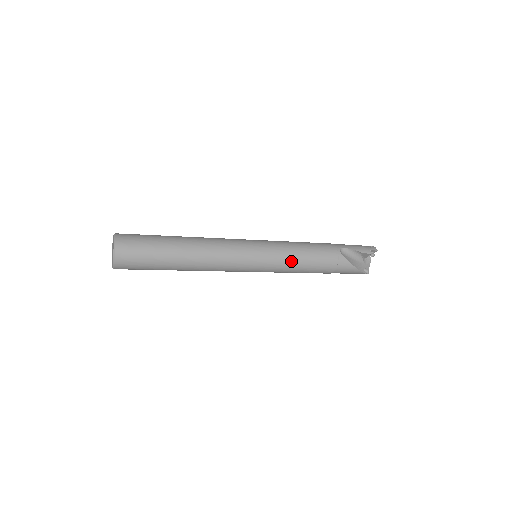
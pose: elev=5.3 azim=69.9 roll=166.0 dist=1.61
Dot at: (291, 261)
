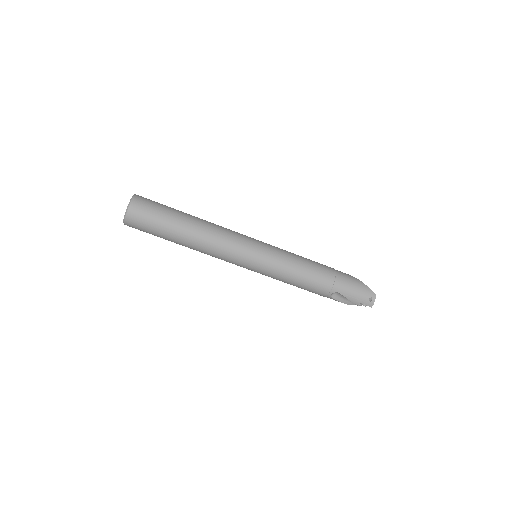
Dot at: occluded
